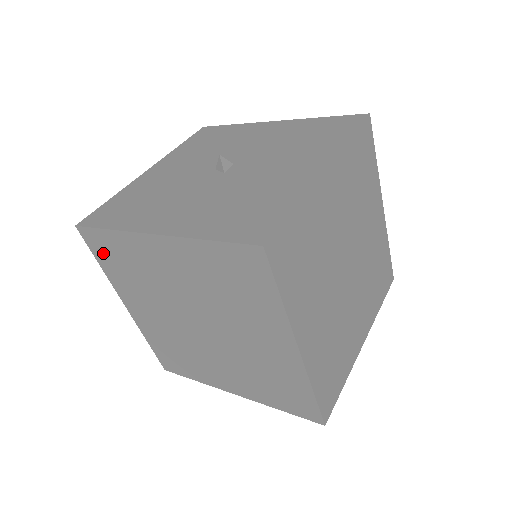
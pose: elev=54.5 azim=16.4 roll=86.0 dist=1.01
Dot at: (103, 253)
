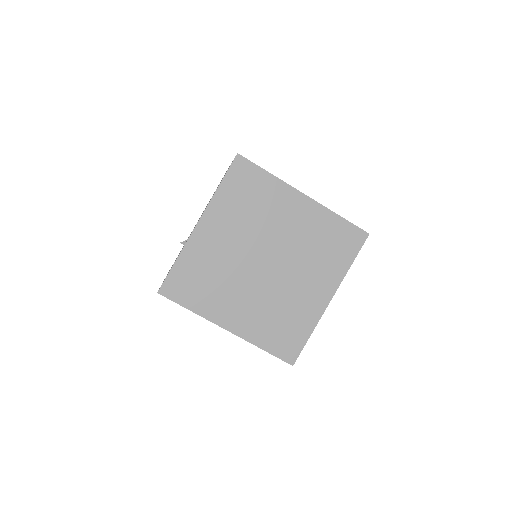
Dot at: (238, 180)
